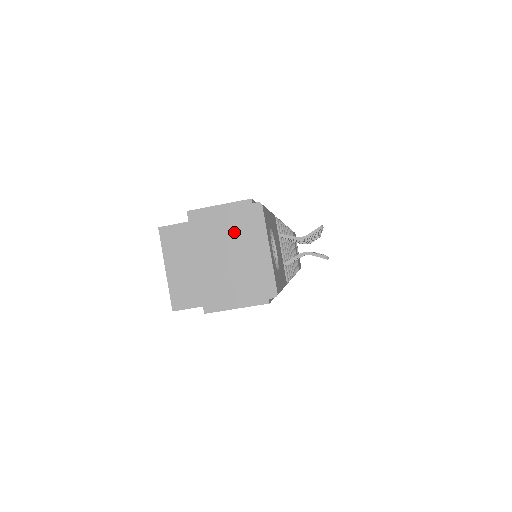
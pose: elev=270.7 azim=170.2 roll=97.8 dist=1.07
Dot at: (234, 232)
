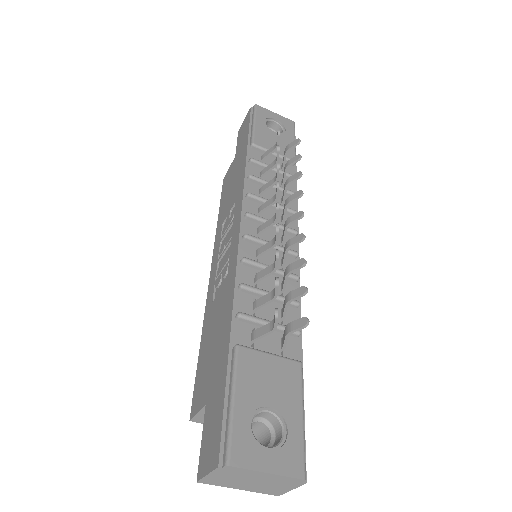
Dot at: (236, 477)
